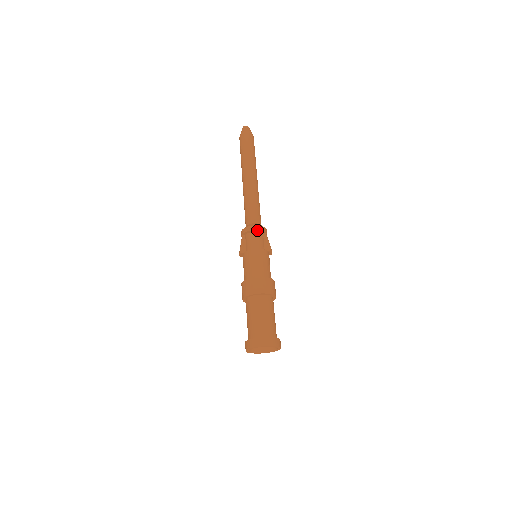
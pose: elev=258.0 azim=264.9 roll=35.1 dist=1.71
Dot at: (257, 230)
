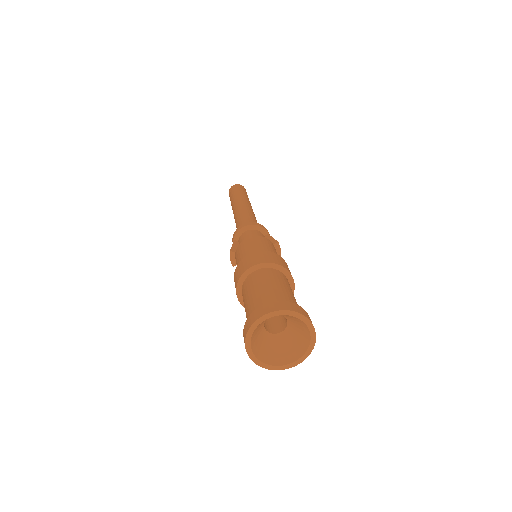
Dot at: (254, 226)
